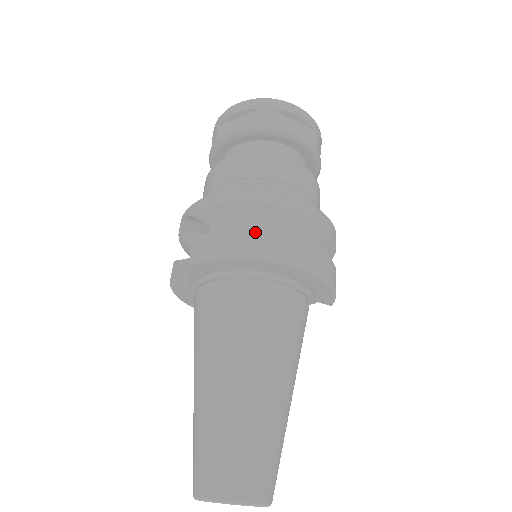
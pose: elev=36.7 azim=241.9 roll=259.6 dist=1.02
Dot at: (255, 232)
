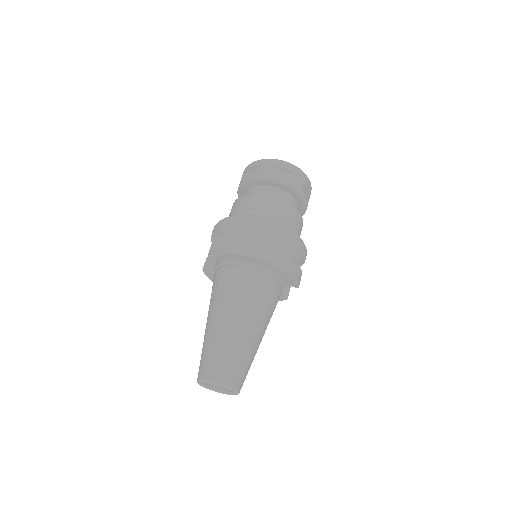
Dot at: (241, 239)
